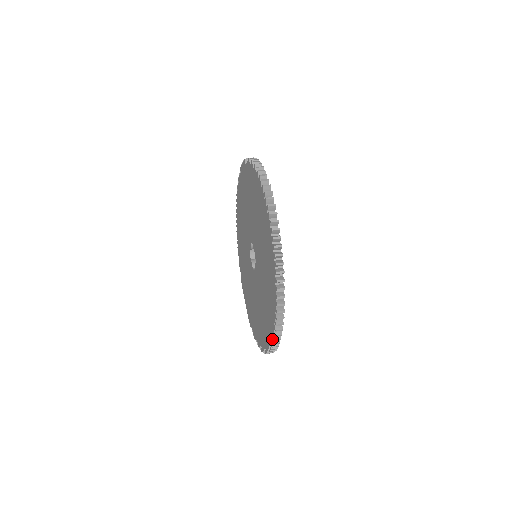
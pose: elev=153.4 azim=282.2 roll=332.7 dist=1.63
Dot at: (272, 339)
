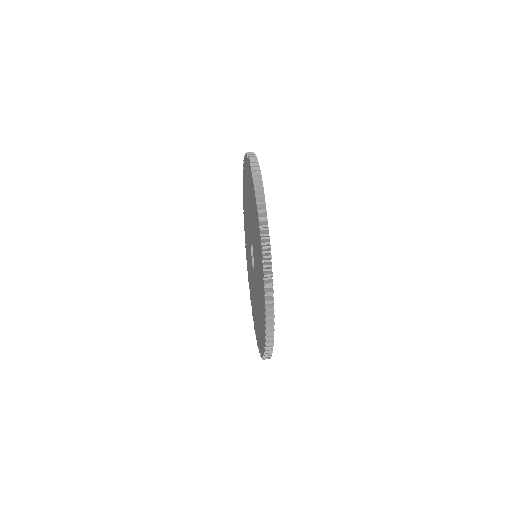
Dot at: (264, 289)
